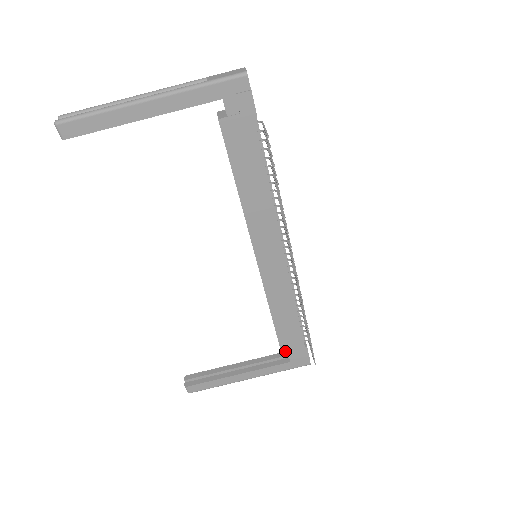
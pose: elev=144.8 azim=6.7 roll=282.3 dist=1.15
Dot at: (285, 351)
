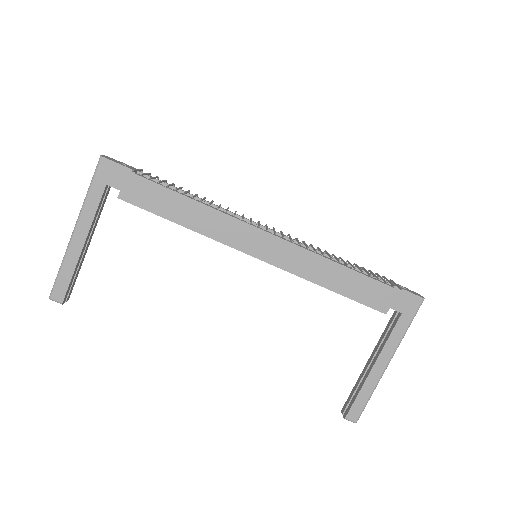
Dot at: (382, 308)
